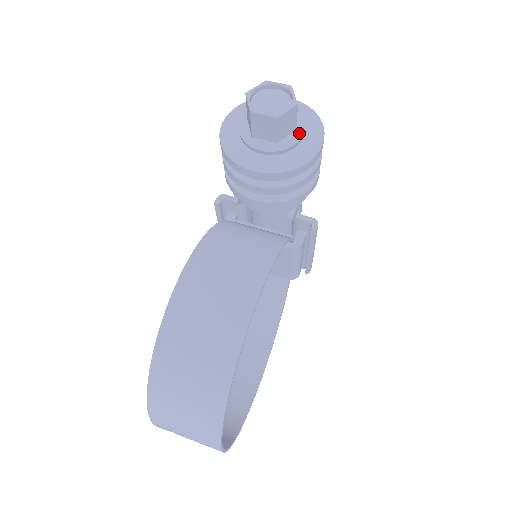
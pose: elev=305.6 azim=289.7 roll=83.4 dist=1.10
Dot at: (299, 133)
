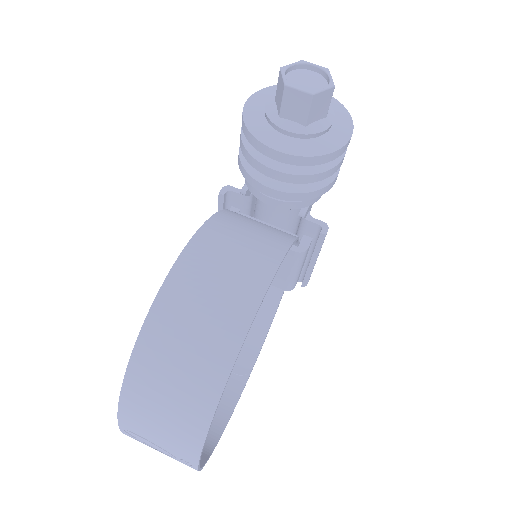
Dot at: (329, 121)
